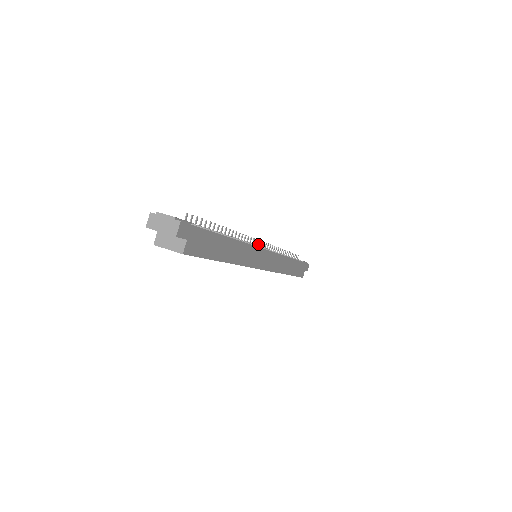
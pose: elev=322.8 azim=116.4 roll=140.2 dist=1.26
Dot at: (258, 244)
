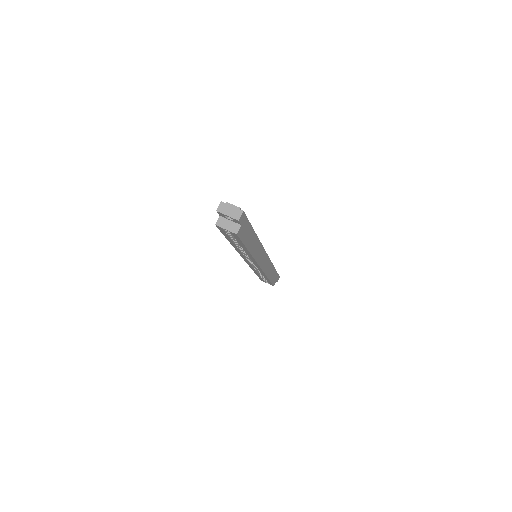
Dot at: occluded
